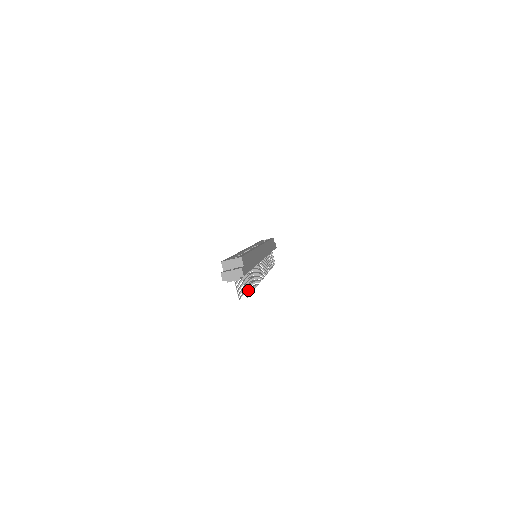
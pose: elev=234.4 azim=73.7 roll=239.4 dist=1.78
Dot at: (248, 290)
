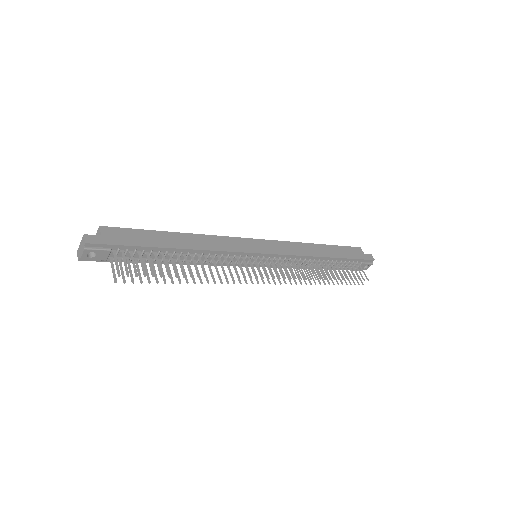
Dot at: (135, 270)
